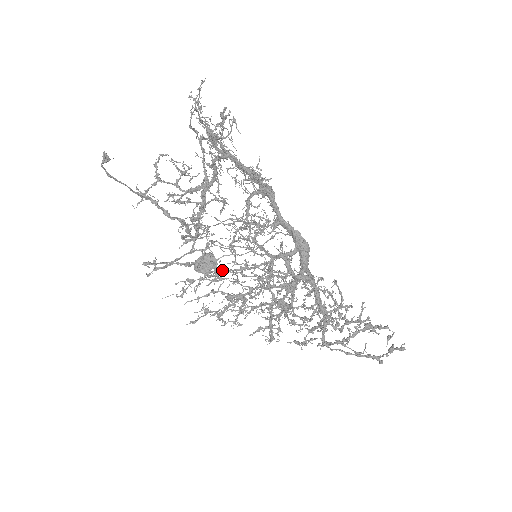
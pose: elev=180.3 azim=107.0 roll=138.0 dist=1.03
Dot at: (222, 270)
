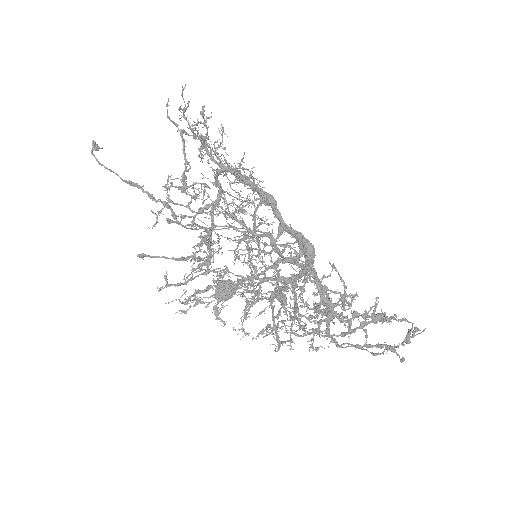
Dot at: occluded
